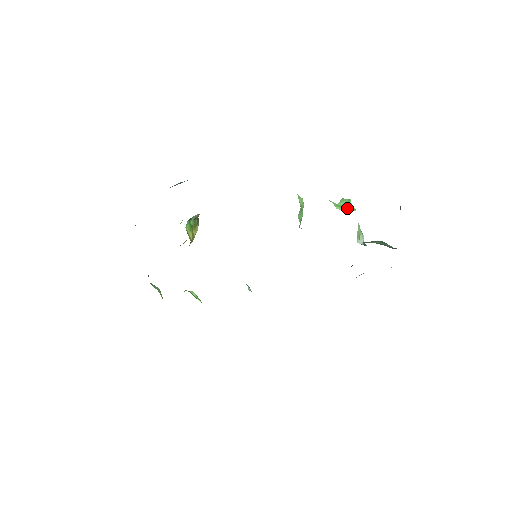
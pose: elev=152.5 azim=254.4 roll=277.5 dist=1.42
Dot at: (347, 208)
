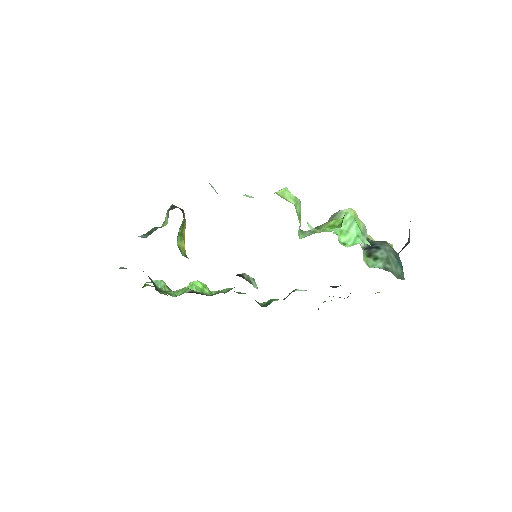
Dot at: (352, 235)
